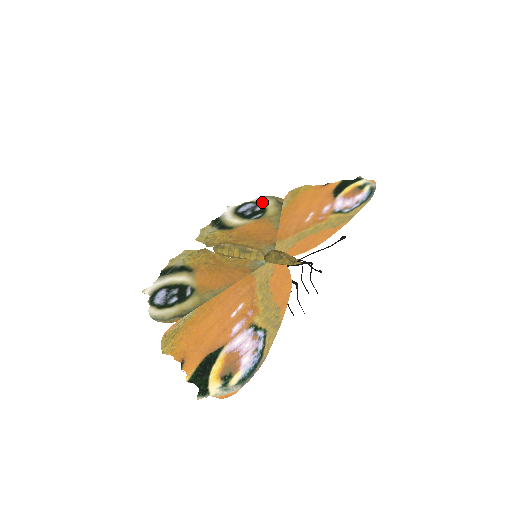
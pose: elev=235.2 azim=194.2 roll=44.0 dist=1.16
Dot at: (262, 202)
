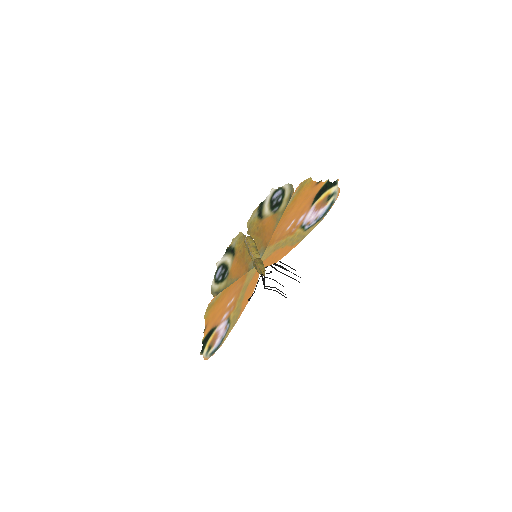
Dot at: (285, 191)
